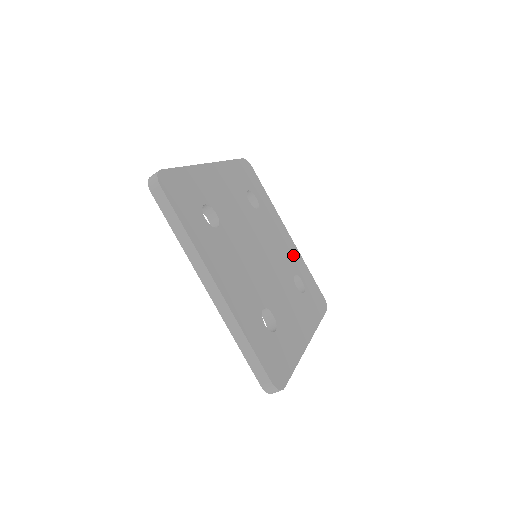
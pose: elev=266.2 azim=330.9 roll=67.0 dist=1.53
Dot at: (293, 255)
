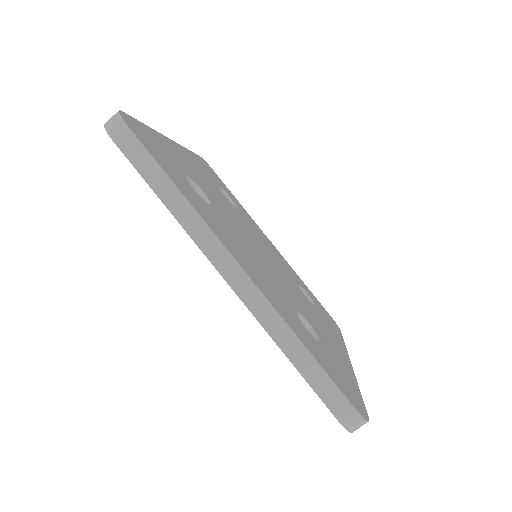
Dot at: (287, 266)
